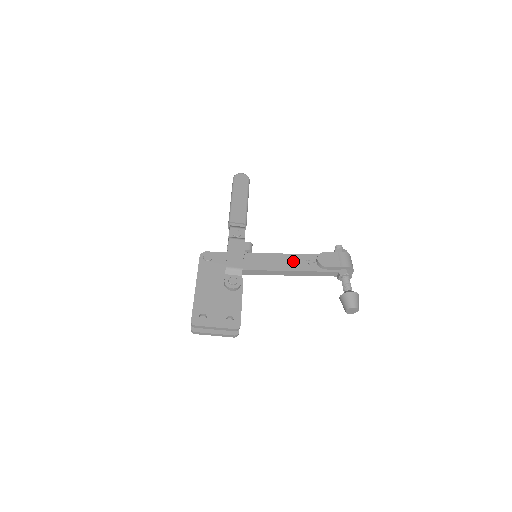
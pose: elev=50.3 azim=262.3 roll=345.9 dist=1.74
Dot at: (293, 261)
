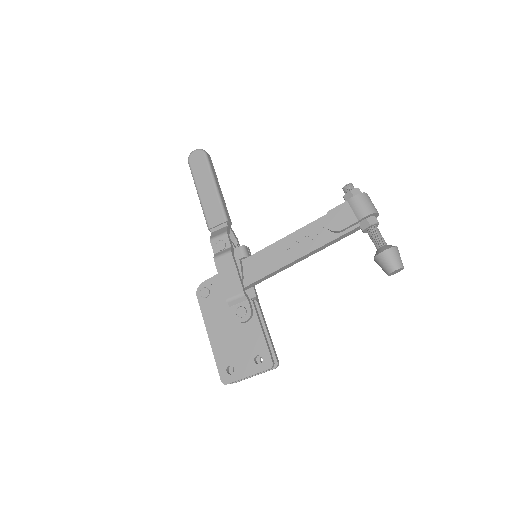
Dot at: (299, 242)
